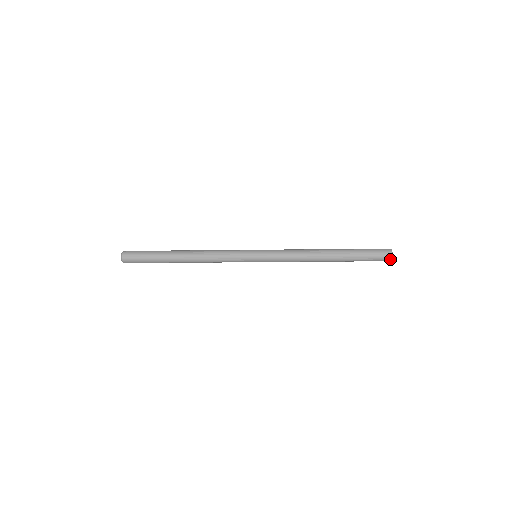
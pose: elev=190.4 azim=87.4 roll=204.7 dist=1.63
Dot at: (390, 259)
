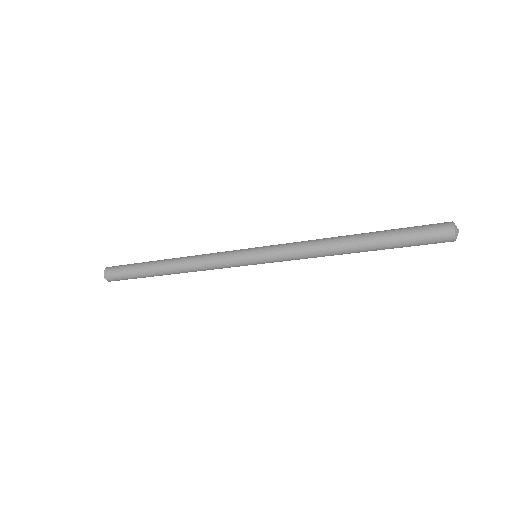
Dot at: (451, 230)
